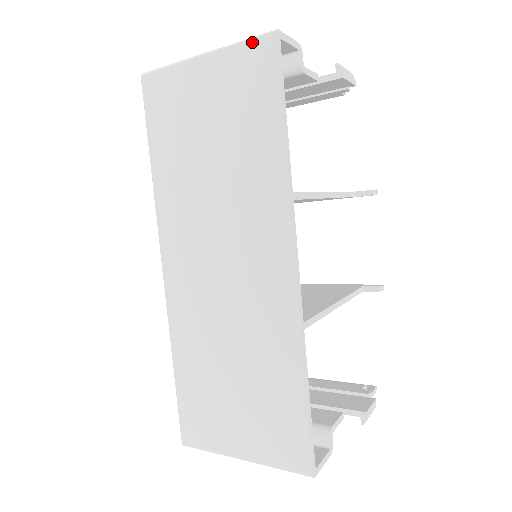
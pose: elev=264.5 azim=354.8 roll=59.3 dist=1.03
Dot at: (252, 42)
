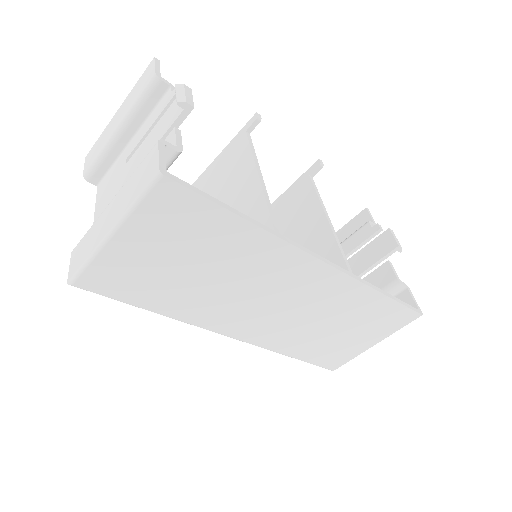
Dot at: (149, 196)
